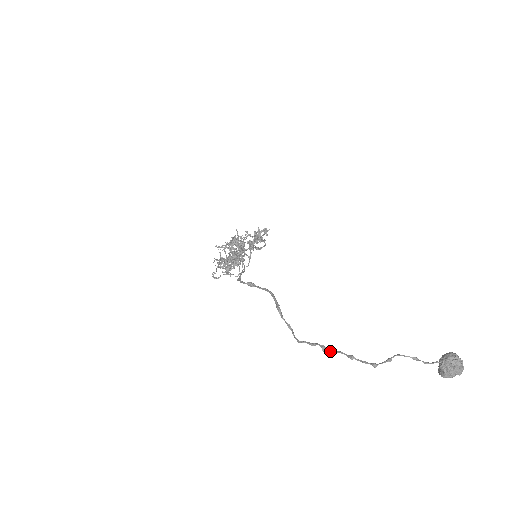
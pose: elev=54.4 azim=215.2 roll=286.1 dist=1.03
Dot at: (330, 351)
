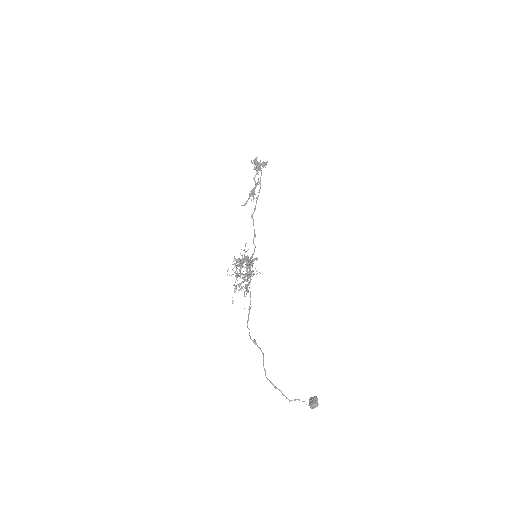
Dot at: occluded
